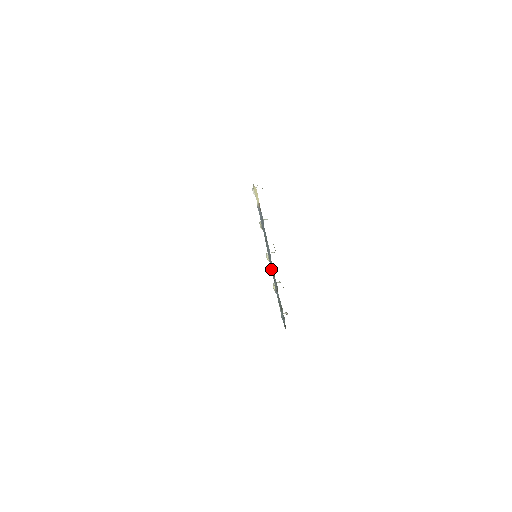
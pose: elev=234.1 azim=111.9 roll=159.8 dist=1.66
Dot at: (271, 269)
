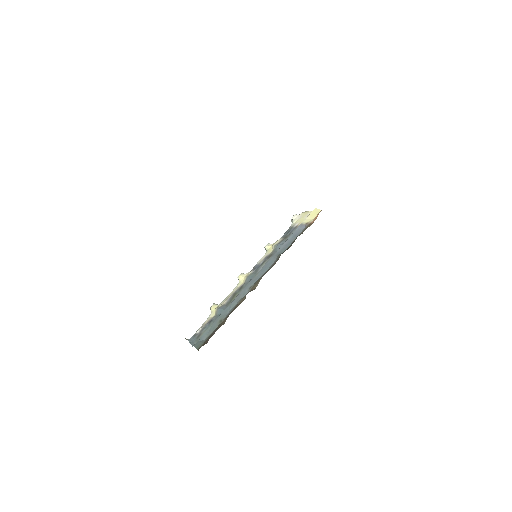
Dot at: (248, 283)
